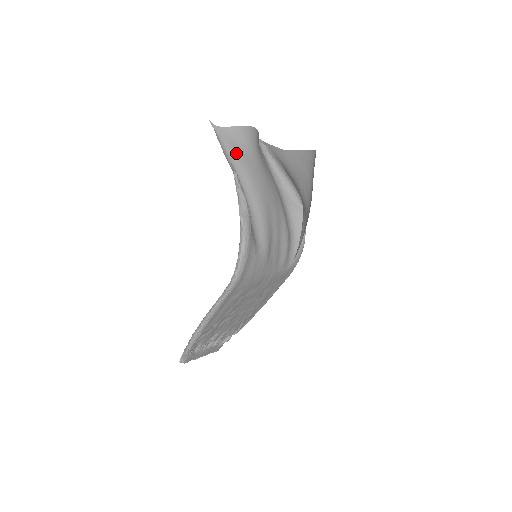
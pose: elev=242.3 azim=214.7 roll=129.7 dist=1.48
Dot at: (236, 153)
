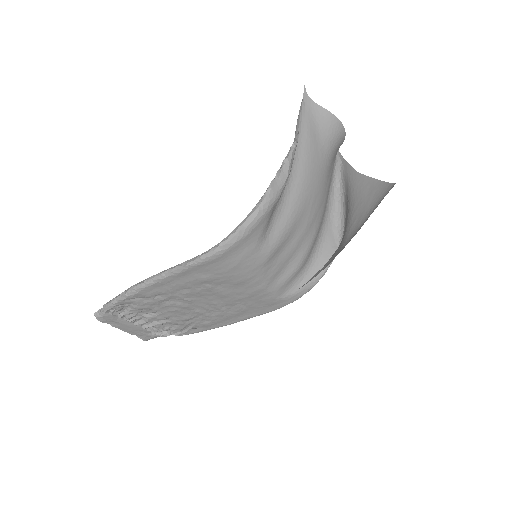
Dot at: (309, 134)
